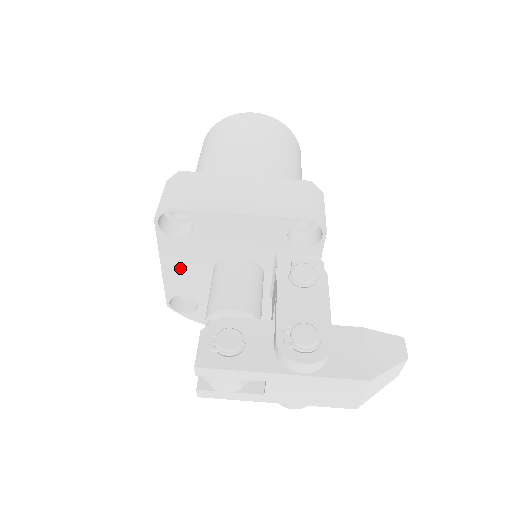
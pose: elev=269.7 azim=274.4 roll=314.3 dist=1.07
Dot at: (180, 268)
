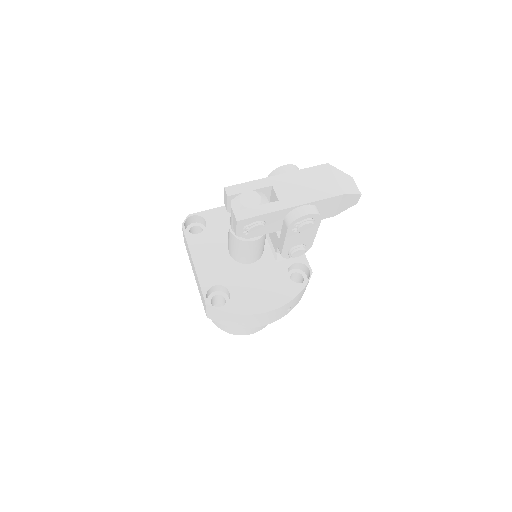
Dot at: (206, 258)
